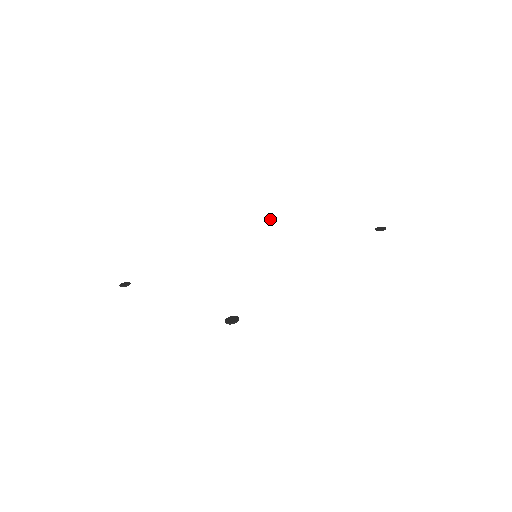
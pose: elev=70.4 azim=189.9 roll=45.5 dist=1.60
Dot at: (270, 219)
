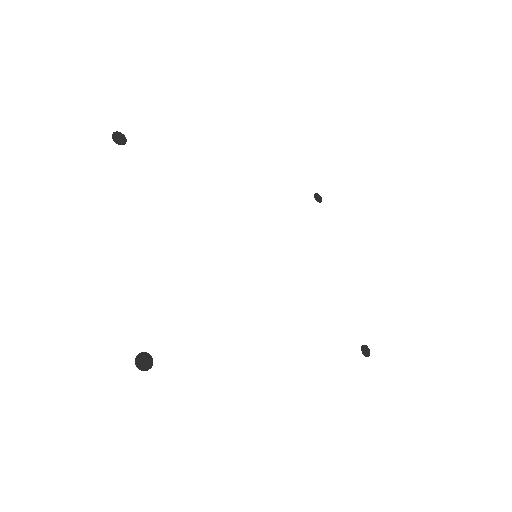
Dot at: (318, 199)
